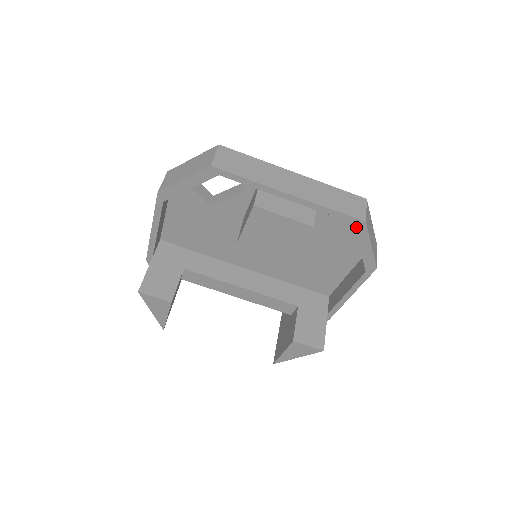
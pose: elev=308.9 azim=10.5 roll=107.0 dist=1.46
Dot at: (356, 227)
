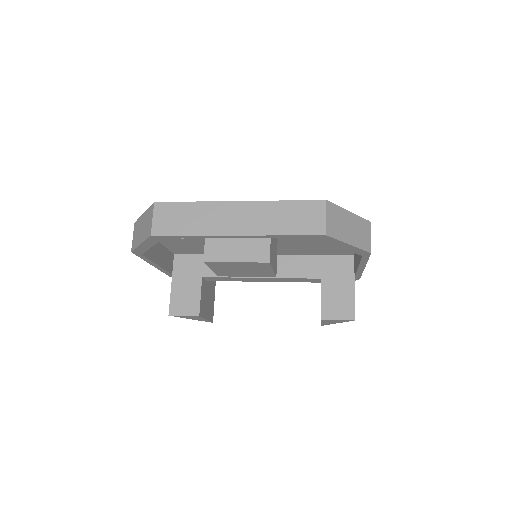
Dot at: (321, 239)
